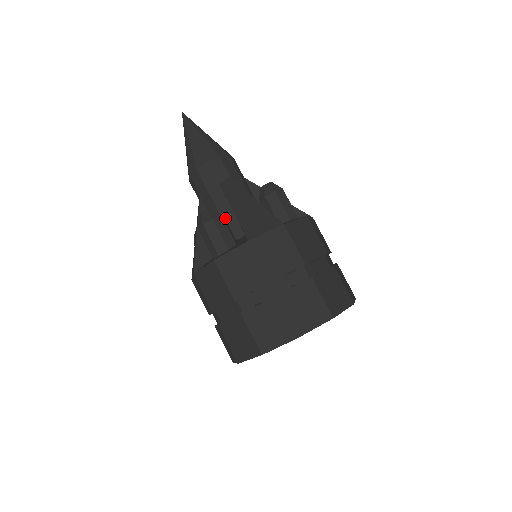
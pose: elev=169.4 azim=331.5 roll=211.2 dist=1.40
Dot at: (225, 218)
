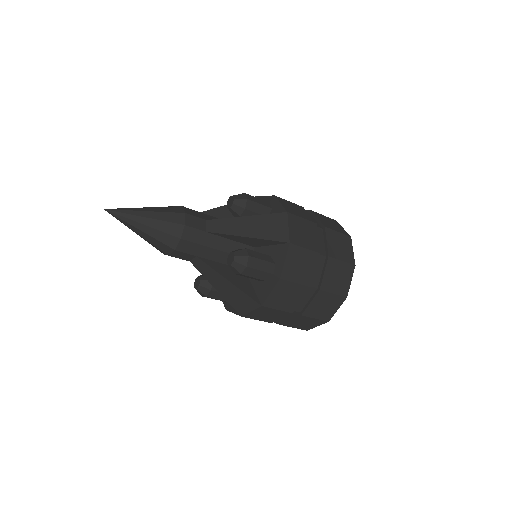
Dot at: occluded
